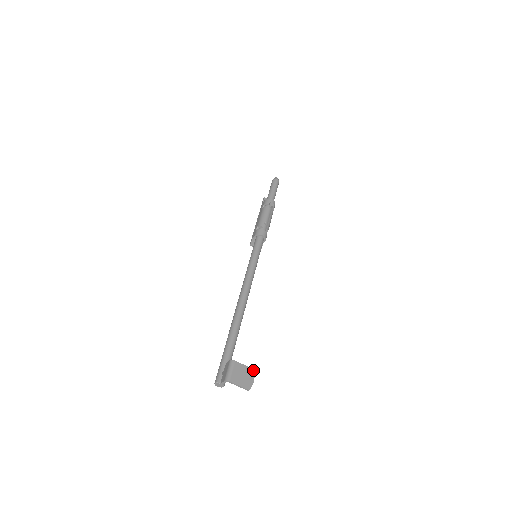
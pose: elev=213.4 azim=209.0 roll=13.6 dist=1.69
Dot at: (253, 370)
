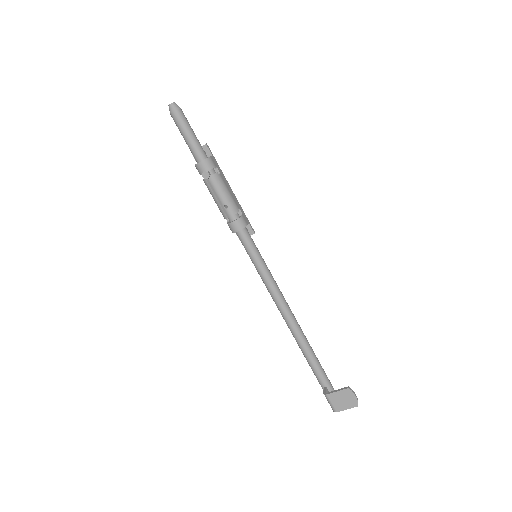
Dot at: (348, 389)
